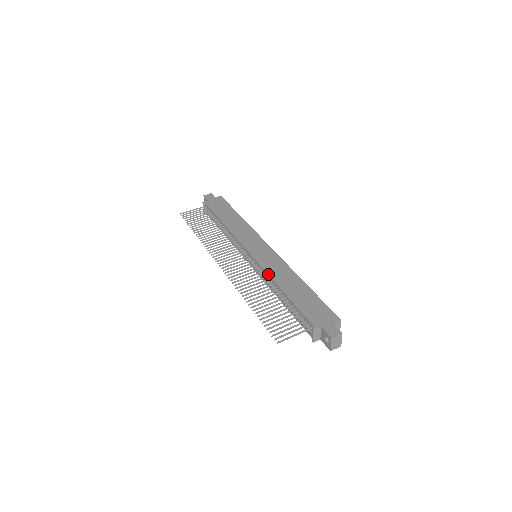
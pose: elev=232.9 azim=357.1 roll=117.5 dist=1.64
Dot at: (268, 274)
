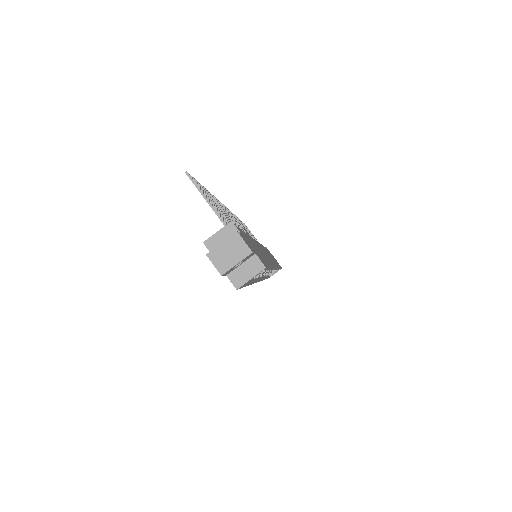
Dot at: occluded
